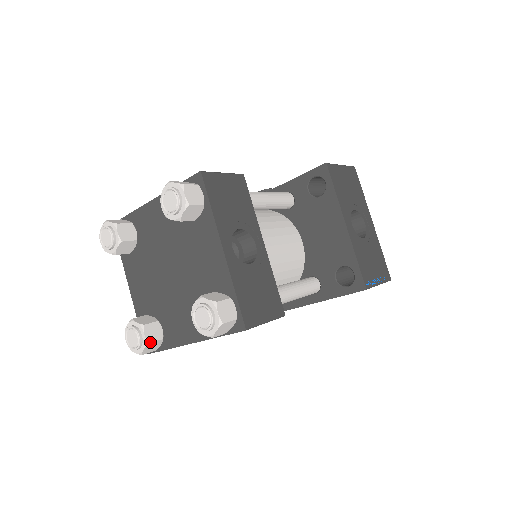
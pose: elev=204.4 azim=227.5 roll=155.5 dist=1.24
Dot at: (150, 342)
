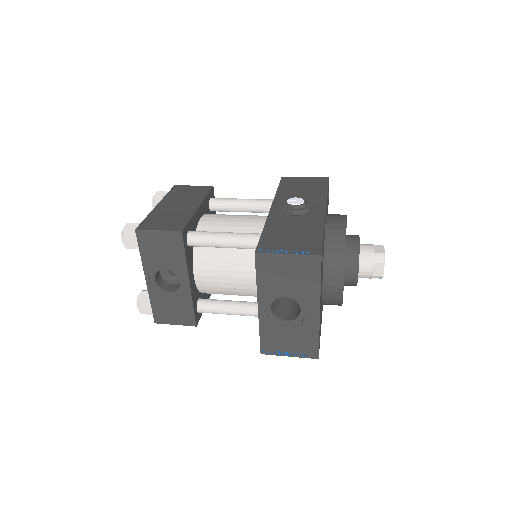
Dot at: occluded
